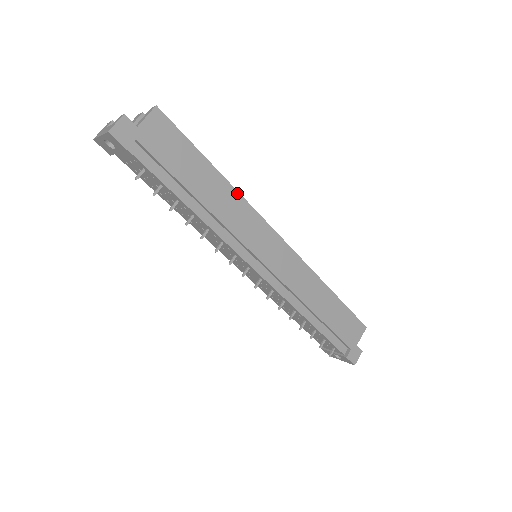
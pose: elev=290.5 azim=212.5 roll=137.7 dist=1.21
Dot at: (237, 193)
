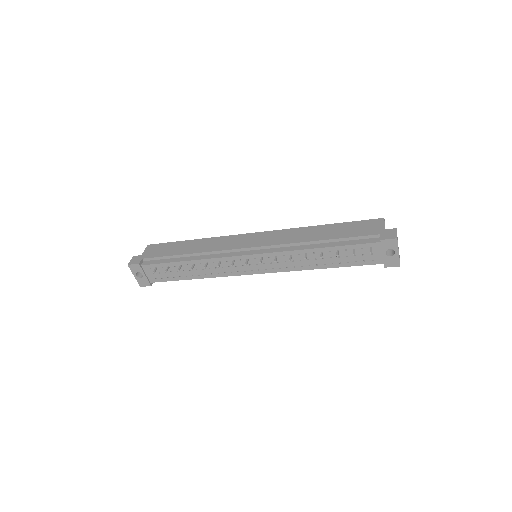
Dot at: (210, 238)
